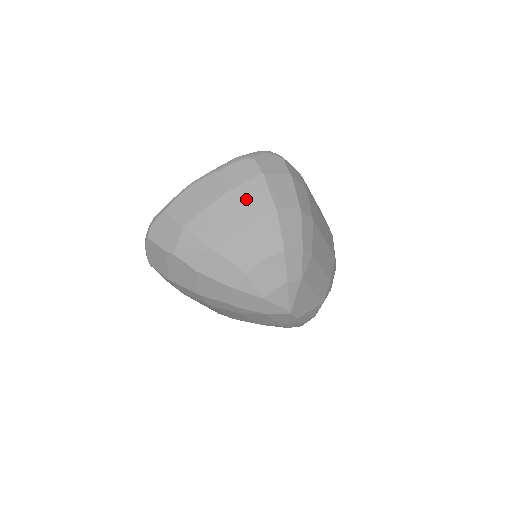
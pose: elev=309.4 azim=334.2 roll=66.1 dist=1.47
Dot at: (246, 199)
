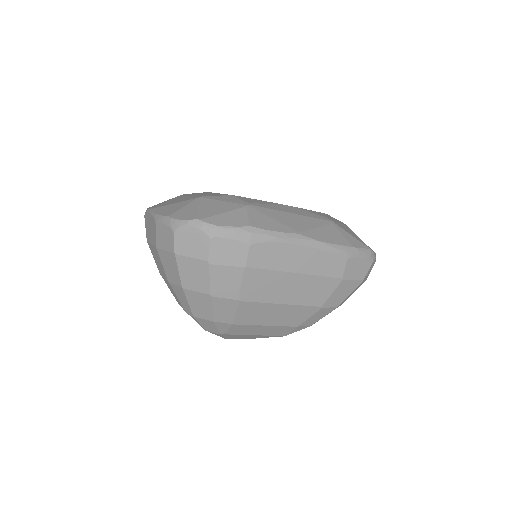
Dot at: (165, 263)
